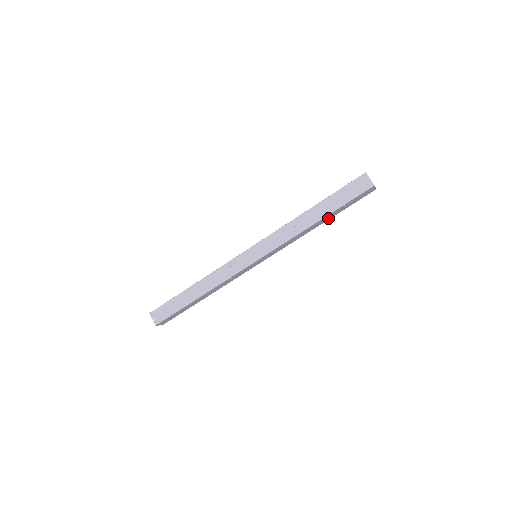
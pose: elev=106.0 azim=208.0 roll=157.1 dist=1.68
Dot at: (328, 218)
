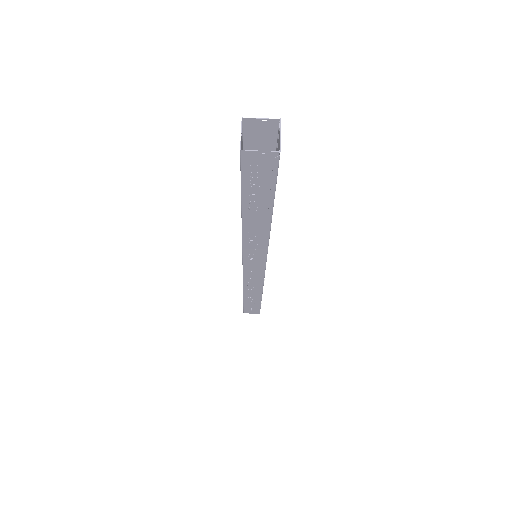
Dot at: occluded
